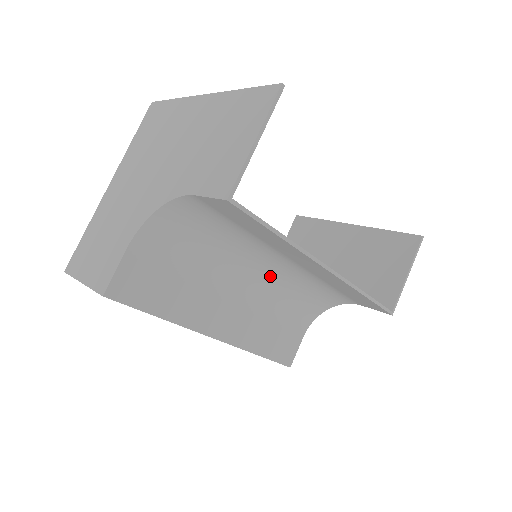
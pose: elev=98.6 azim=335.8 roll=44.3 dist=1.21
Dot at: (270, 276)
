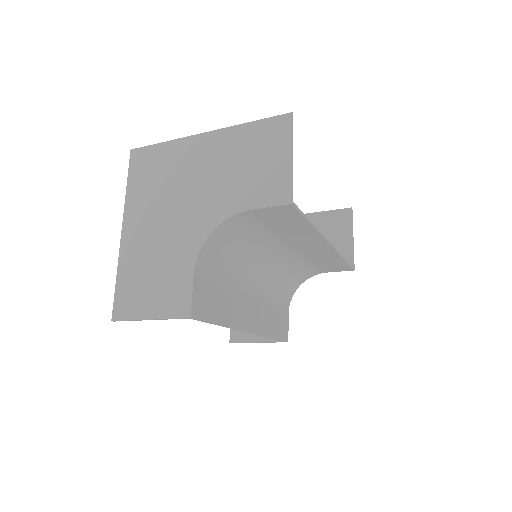
Dot at: (270, 269)
